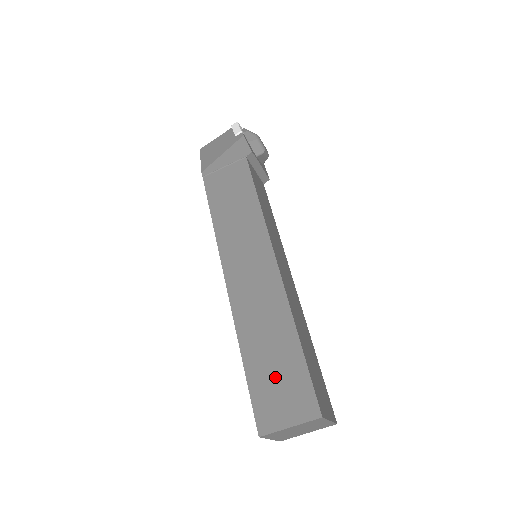
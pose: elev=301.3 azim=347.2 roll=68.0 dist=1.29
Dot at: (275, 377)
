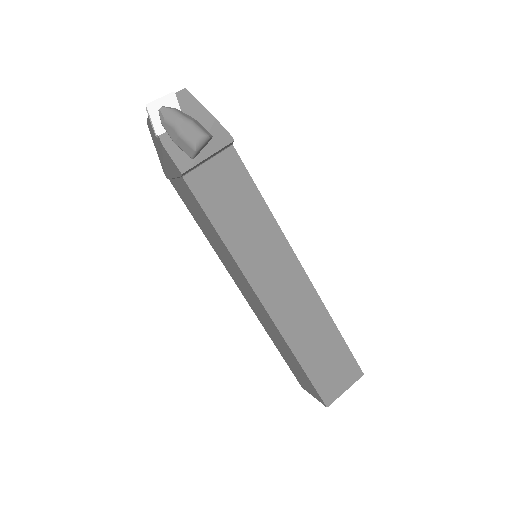
Dot at: (296, 369)
